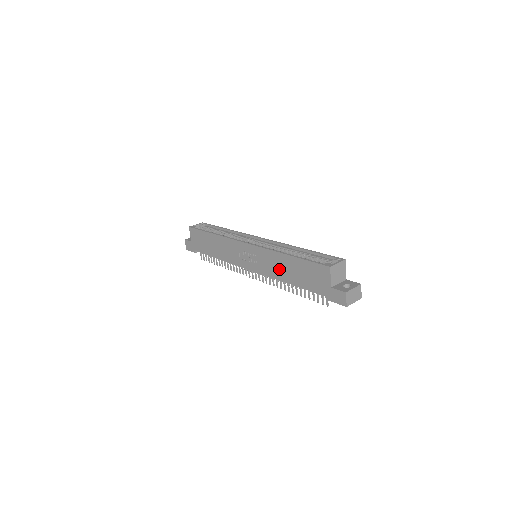
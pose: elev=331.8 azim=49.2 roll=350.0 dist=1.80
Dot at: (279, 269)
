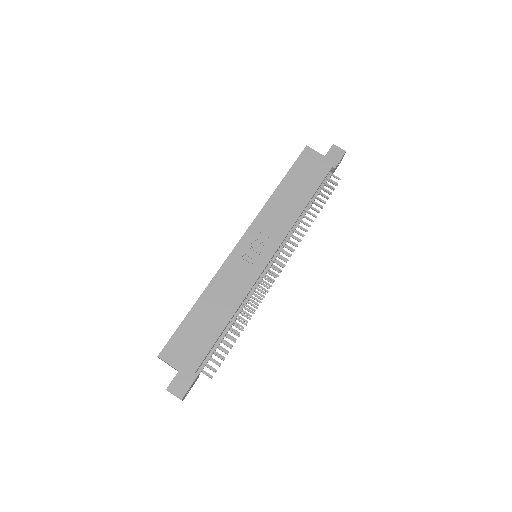
Dot at: (286, 209)
